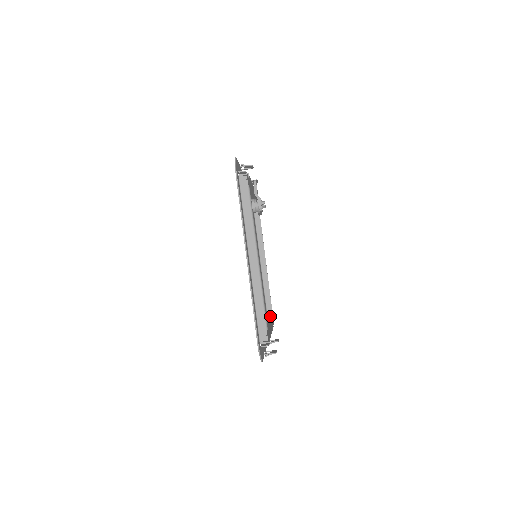
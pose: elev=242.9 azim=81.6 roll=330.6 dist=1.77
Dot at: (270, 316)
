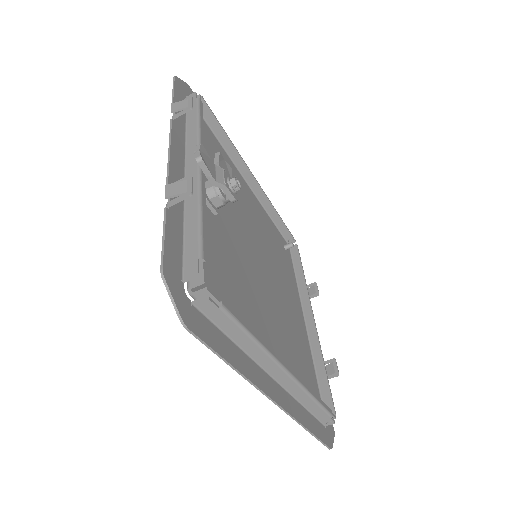
Dot at: (289, 238)
